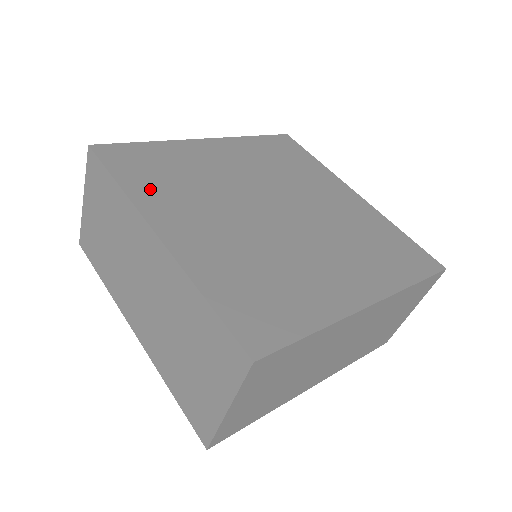
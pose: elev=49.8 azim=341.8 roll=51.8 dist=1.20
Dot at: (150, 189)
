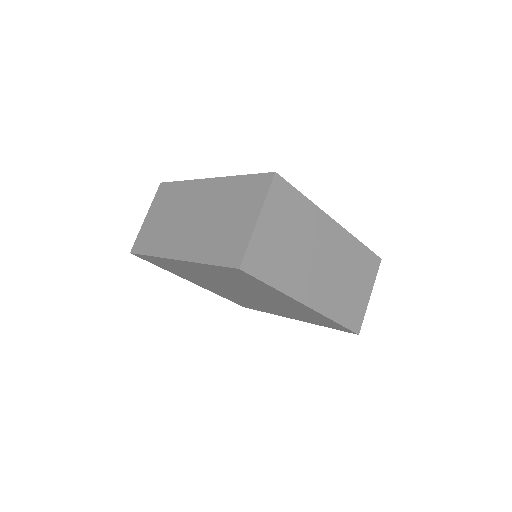
Dot at: occluded
